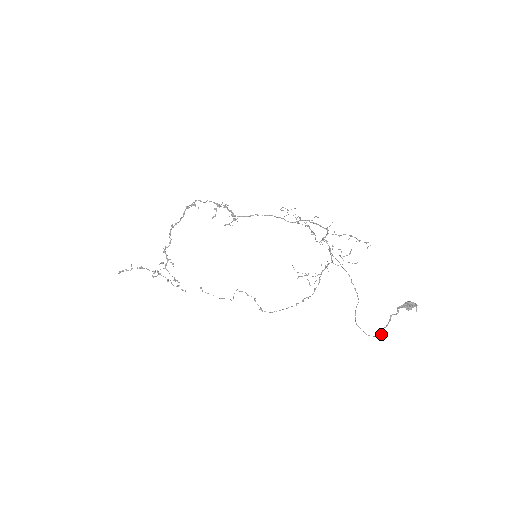
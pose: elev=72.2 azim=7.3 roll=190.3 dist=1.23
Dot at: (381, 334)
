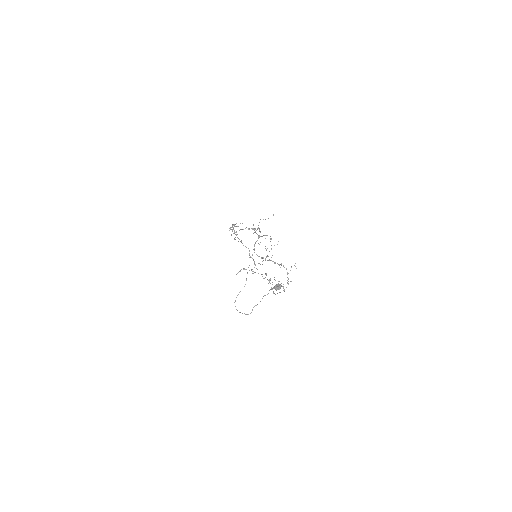
Dot at: occluded
